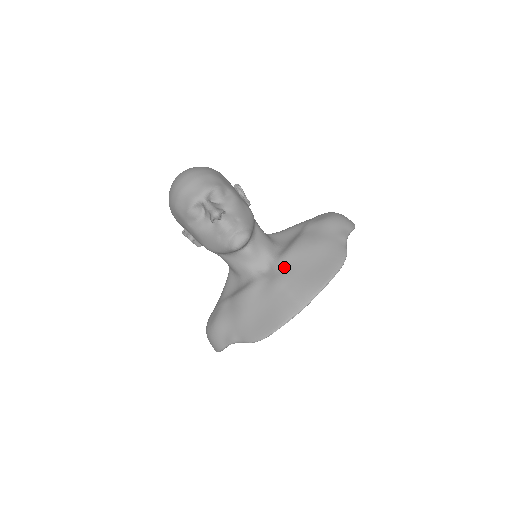
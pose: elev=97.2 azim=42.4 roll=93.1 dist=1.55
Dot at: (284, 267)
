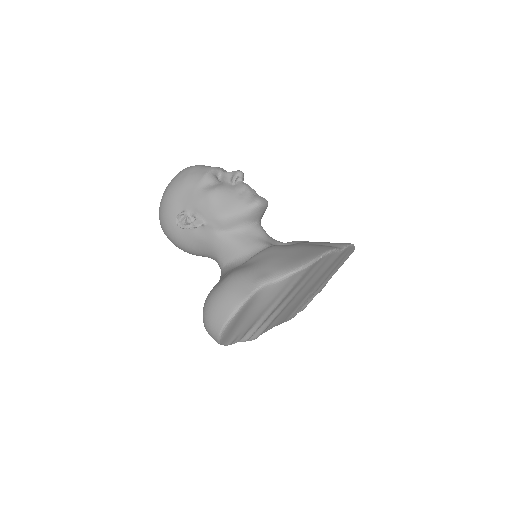
Dot at: (301, 242)
